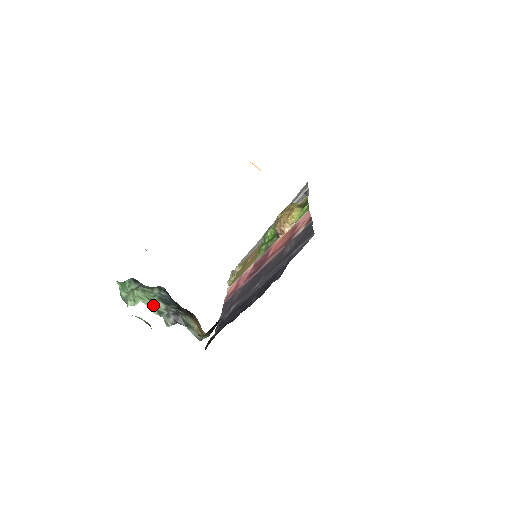
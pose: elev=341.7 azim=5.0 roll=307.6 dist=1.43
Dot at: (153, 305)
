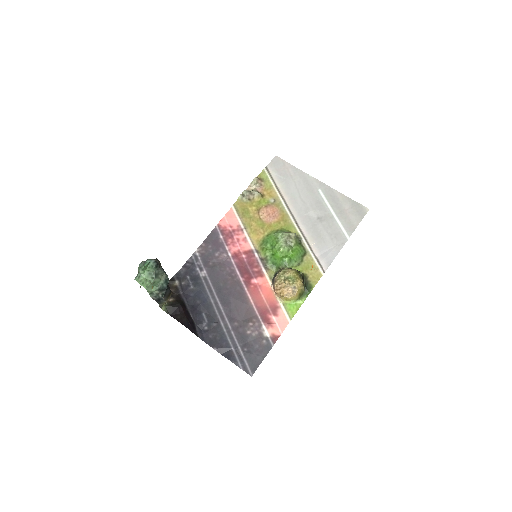
Dot at: (151, 290)
